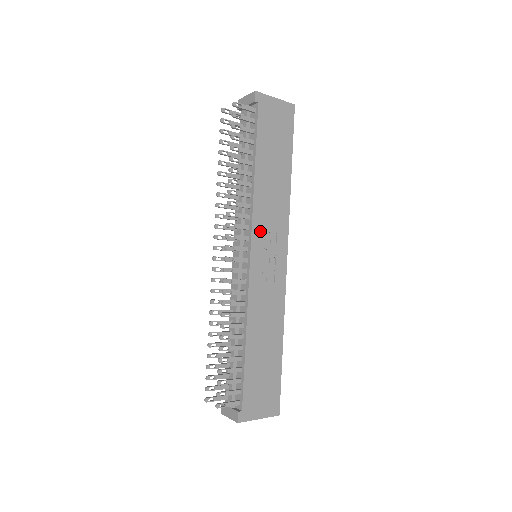
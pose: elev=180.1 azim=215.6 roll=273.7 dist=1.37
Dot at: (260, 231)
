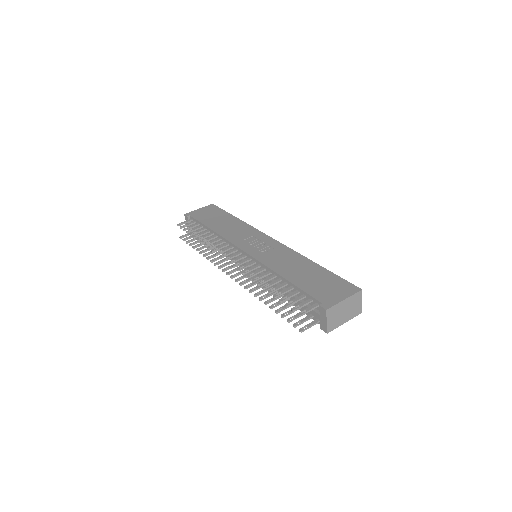
Dot at: (240, 242)
